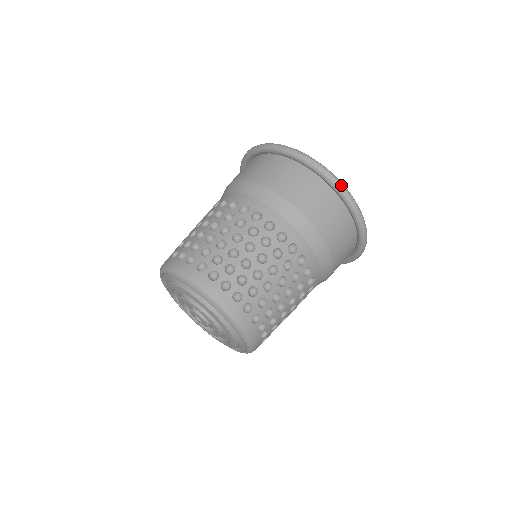
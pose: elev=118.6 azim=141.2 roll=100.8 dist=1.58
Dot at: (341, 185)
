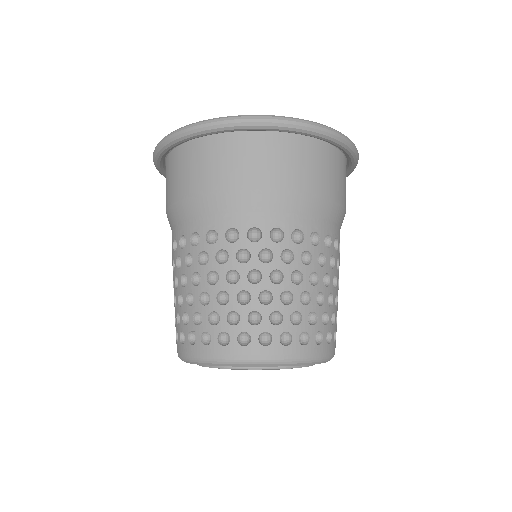
Dot at: (264, 119)
